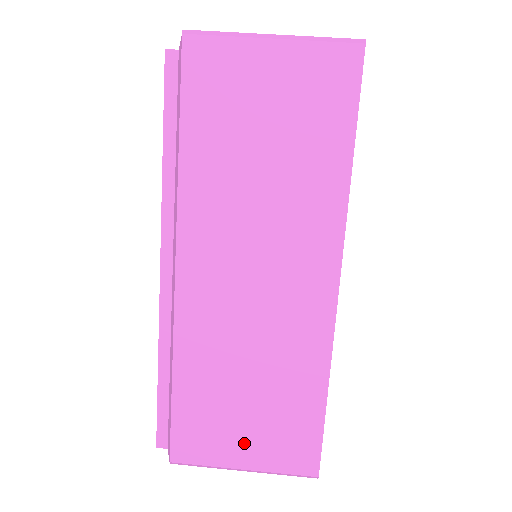
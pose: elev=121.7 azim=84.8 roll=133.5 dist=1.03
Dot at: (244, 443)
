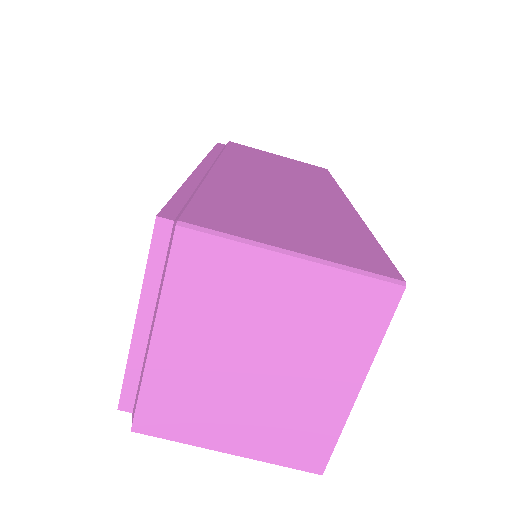
Dot at: occluded
